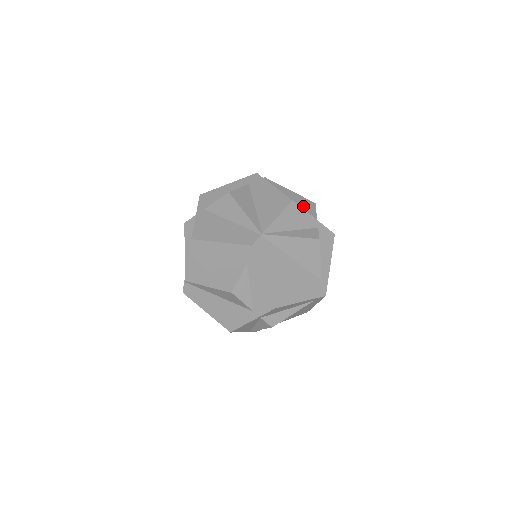
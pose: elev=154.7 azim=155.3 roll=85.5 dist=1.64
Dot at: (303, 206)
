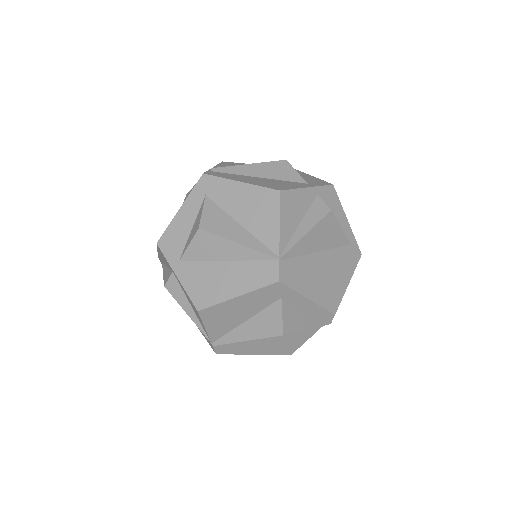
Dot at: (280, 176)
